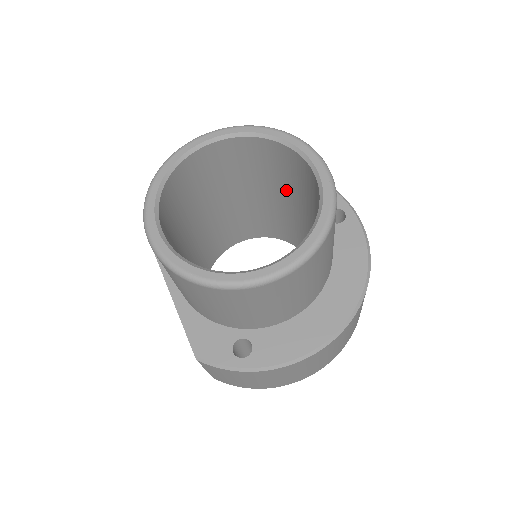
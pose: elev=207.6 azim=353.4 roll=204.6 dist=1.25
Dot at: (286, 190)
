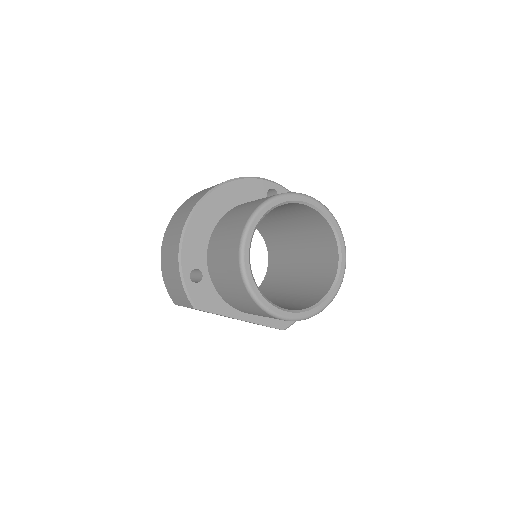
Dot at: occluded
